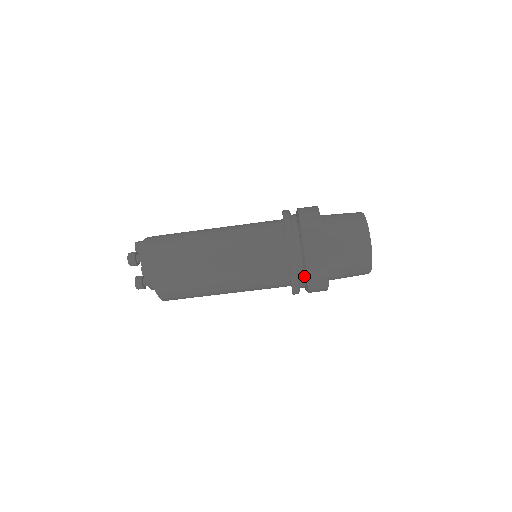
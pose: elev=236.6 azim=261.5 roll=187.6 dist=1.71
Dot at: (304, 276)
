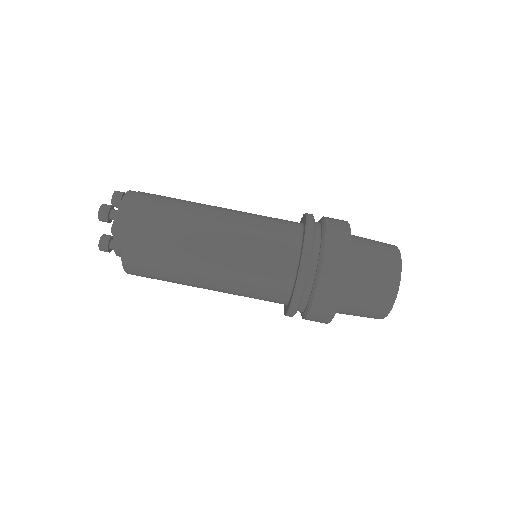
Dot at: (308, 302)
